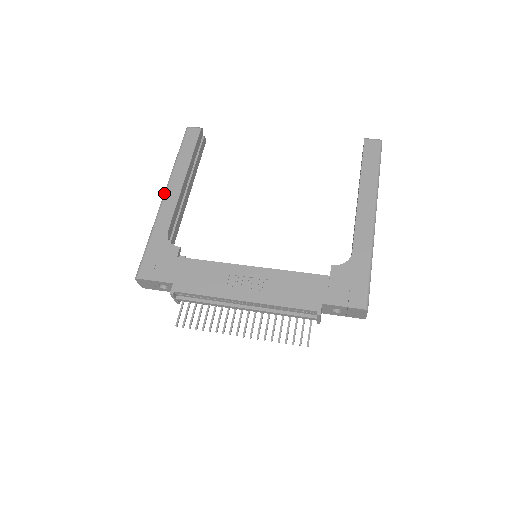
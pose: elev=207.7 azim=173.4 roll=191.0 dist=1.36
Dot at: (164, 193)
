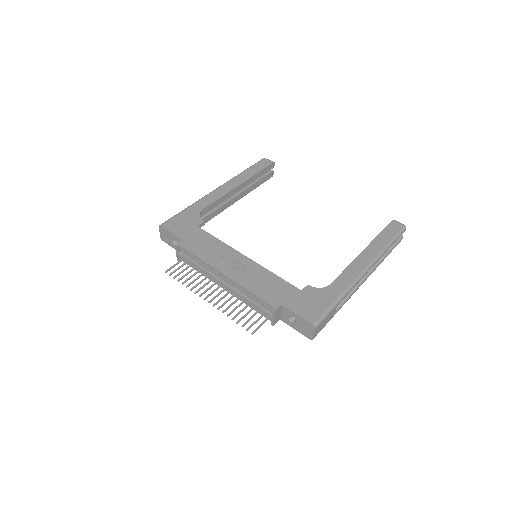
Dot at: (218, 187)
